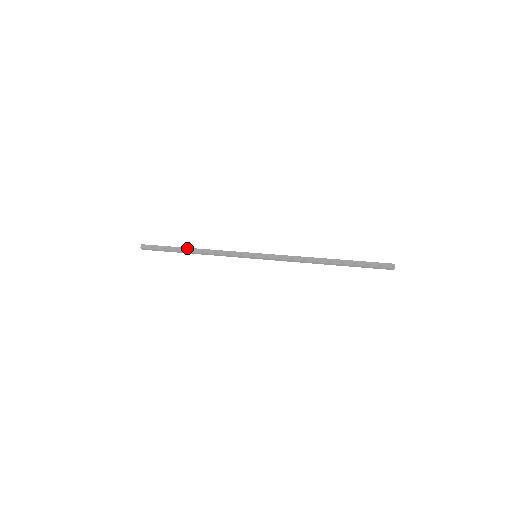
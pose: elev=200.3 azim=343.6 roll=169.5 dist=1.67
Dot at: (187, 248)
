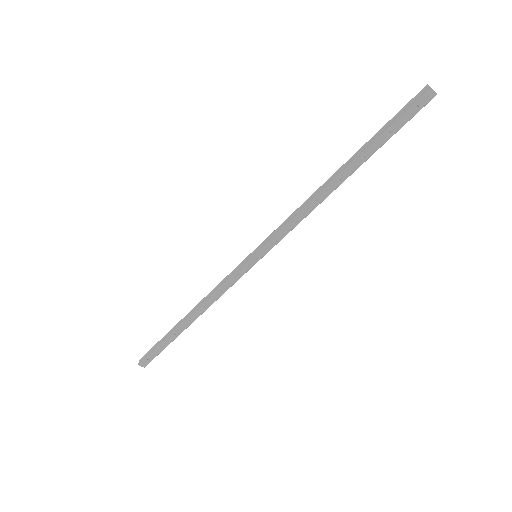
Dot at: (181, 319)
